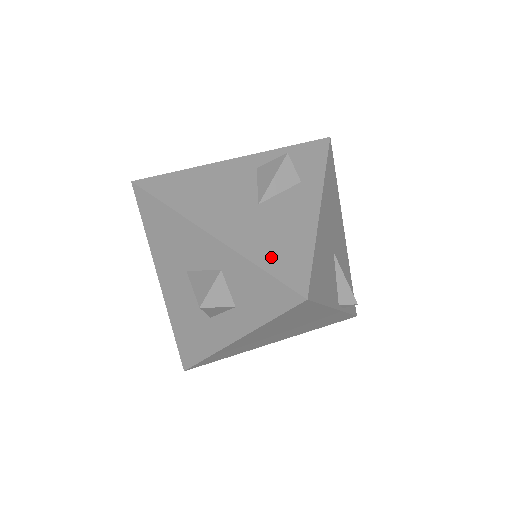
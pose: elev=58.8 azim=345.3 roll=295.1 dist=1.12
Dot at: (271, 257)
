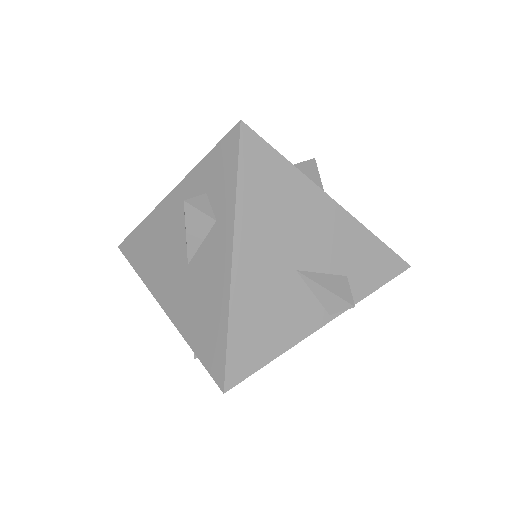
Dot at: (199, 339)
